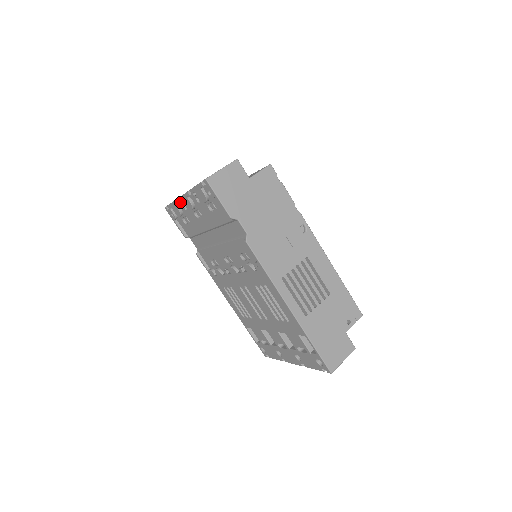
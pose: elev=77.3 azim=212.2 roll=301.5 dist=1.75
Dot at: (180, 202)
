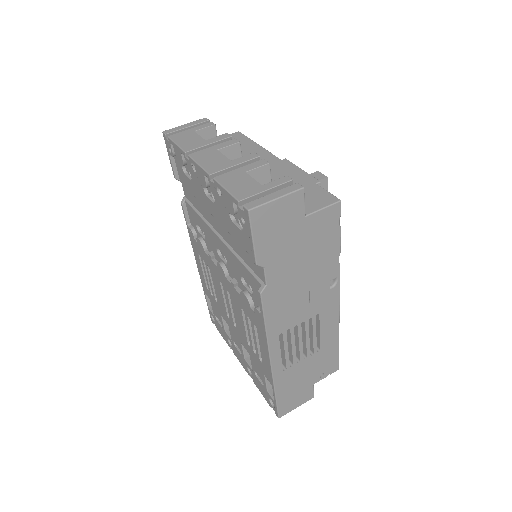
Dot at: (190, 162)
